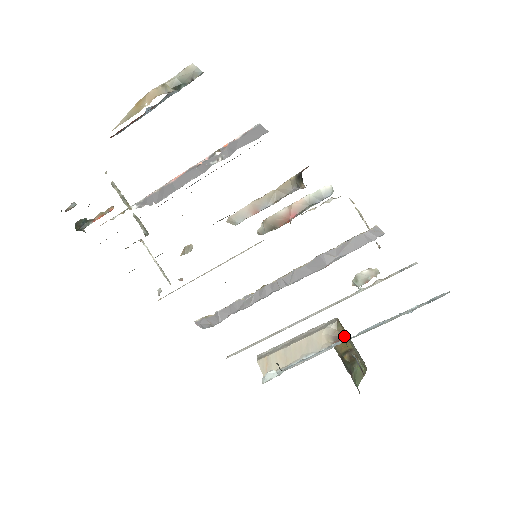
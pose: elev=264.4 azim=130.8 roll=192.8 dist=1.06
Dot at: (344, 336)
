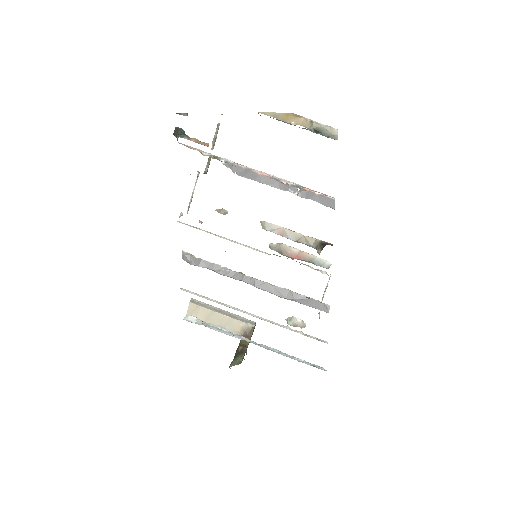
Dot at: (250, 336)
